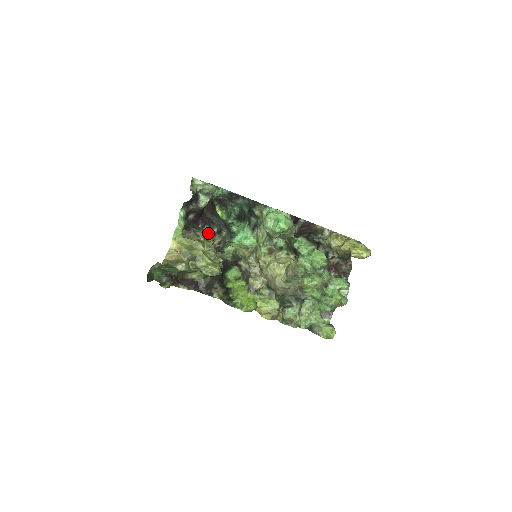
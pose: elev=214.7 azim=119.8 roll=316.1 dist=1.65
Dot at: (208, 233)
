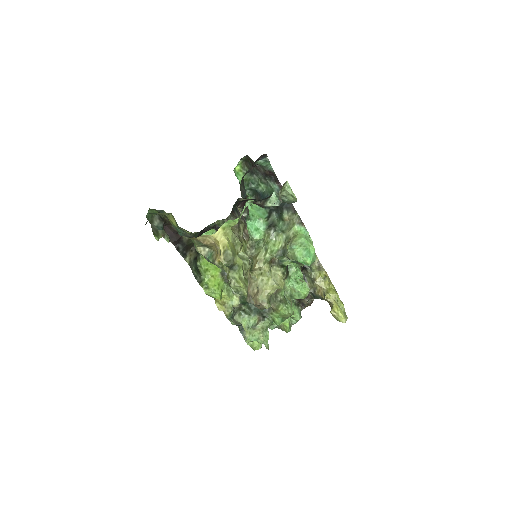
Dot at: (246, 227)
